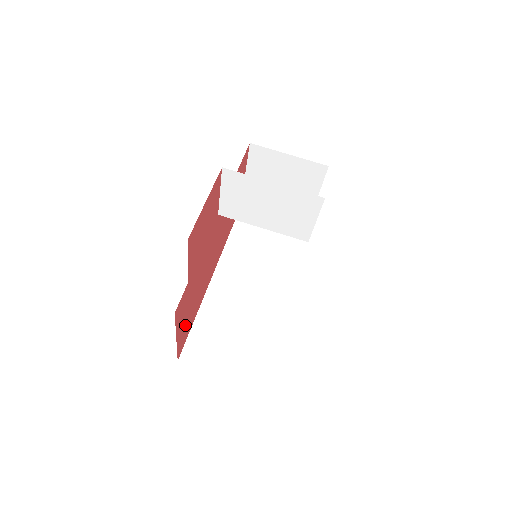
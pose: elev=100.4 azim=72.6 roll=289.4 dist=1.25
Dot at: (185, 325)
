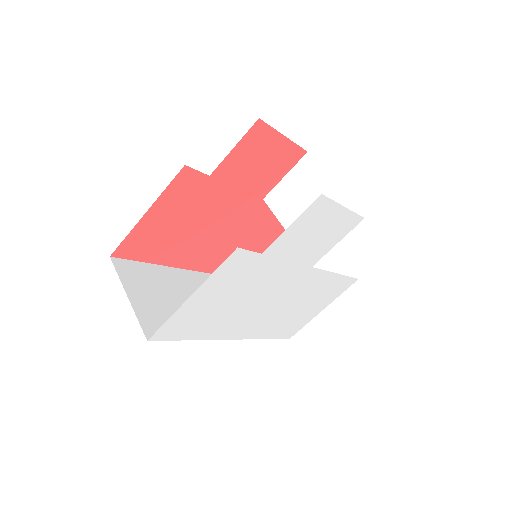
Dot at: (155, 231)
